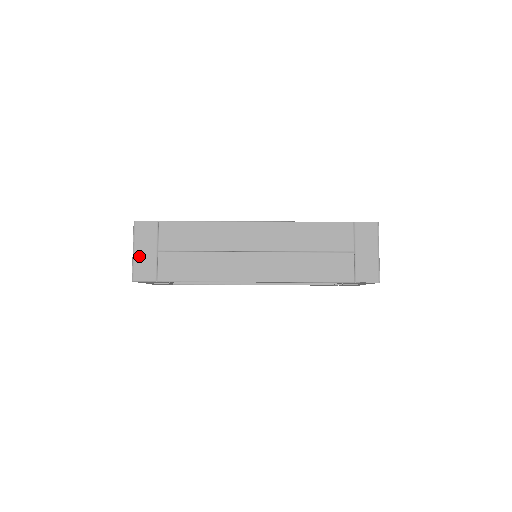
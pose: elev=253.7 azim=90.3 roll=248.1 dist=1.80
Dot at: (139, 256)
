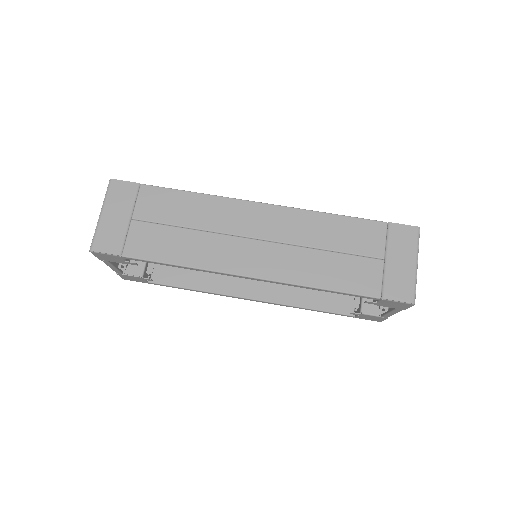
Dot at: (106, 221)
